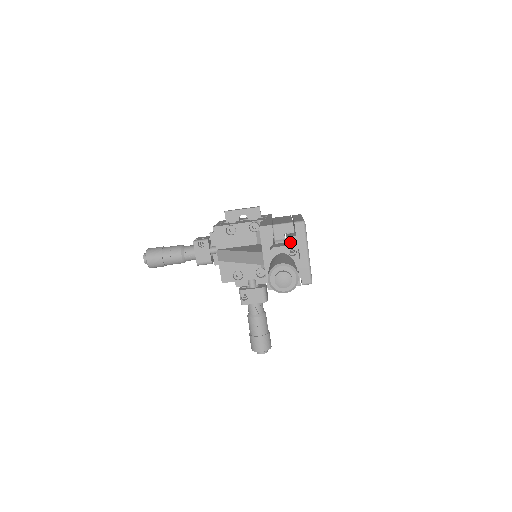
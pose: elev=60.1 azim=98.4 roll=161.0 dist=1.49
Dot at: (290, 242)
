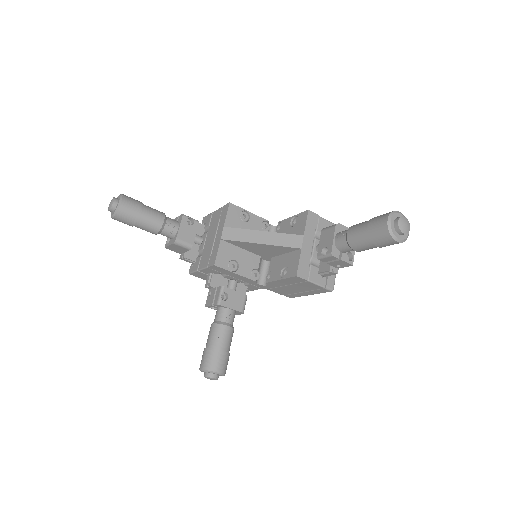
Dot at: occluded
